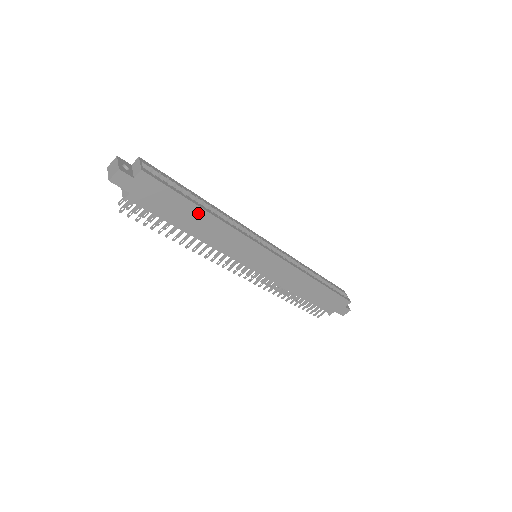
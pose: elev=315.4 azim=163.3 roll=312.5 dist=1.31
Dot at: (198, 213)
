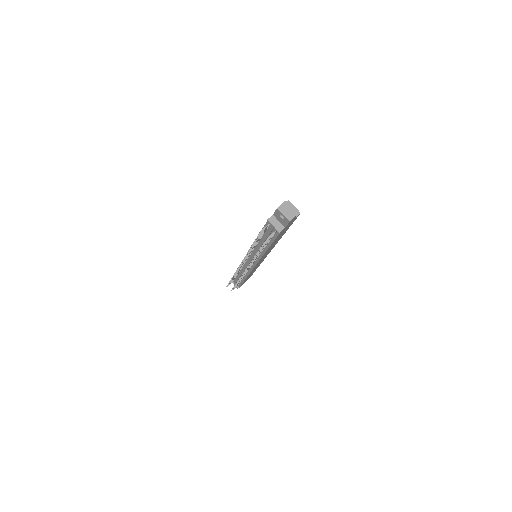
Dot at: (282, 235)
